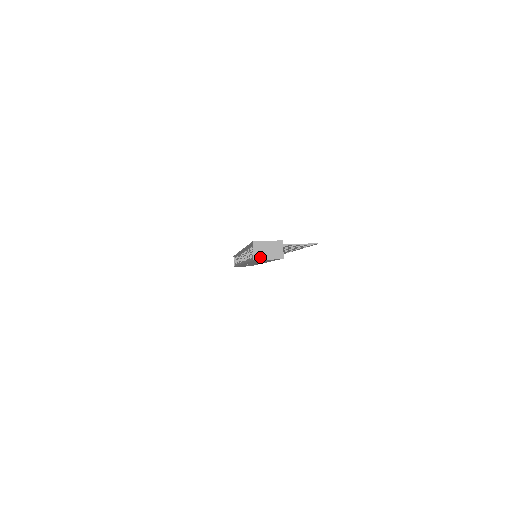
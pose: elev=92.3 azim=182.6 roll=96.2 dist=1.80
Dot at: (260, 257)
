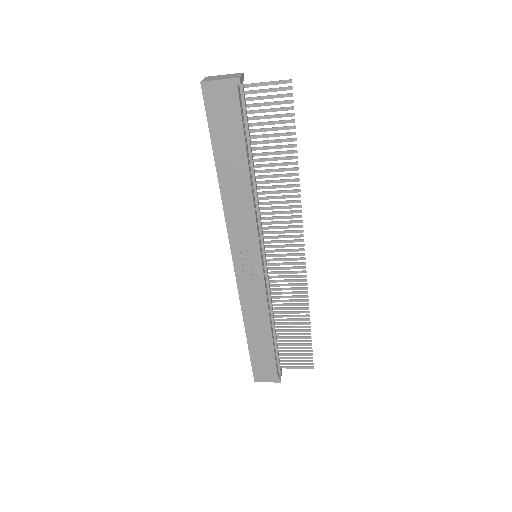
Dot at: (210, 80)
